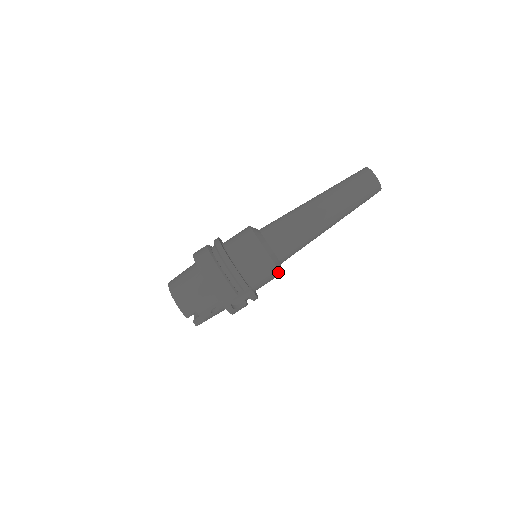
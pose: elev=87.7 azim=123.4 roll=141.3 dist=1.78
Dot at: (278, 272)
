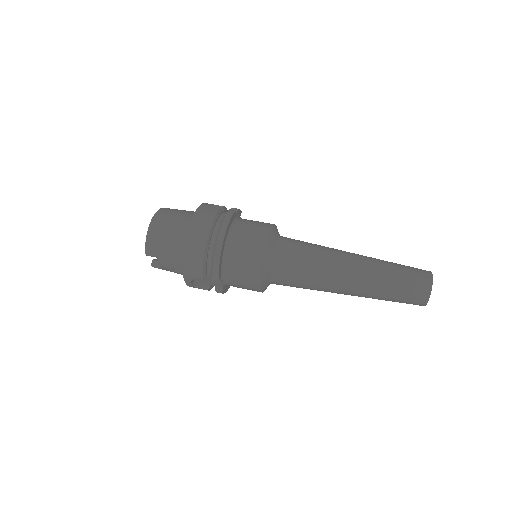
Dot at: (259, 290)
